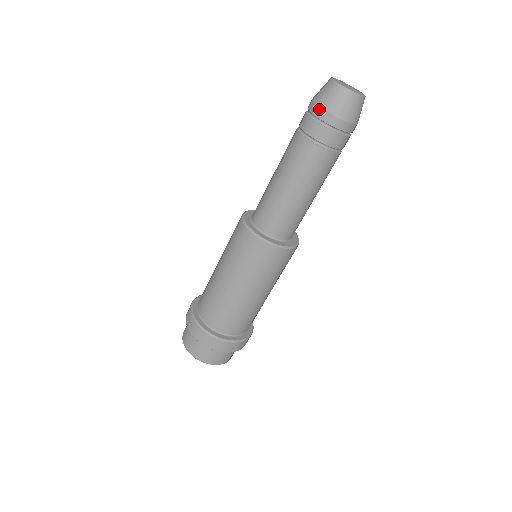
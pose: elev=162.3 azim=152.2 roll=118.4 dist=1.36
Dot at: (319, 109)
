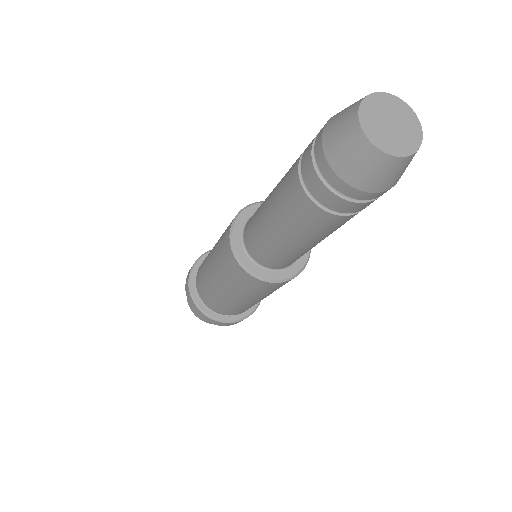
Dot at: (338, 180)
